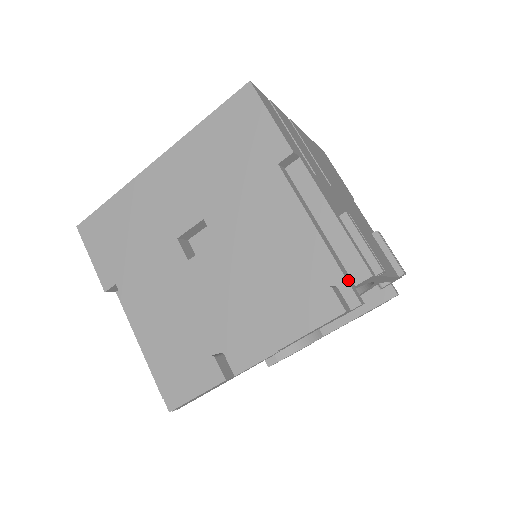
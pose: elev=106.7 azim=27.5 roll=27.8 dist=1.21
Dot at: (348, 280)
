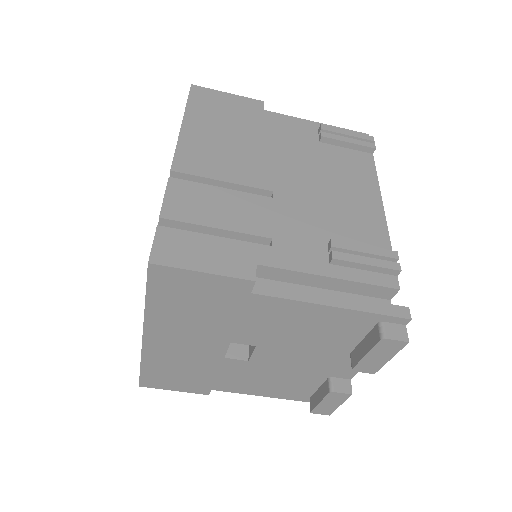
Dot at: (386, 312)
